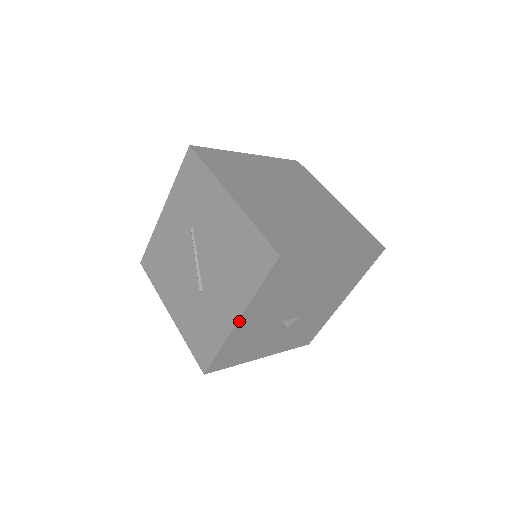
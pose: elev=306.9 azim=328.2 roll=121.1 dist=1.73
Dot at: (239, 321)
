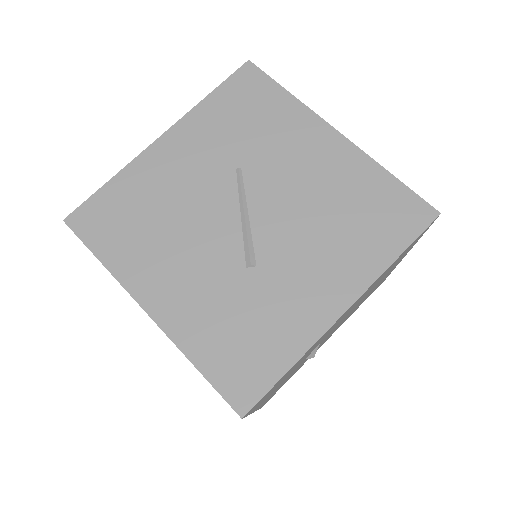
Dot at: (345, 311)
